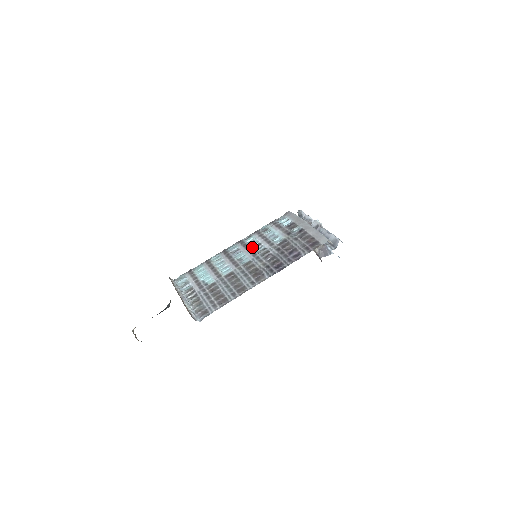
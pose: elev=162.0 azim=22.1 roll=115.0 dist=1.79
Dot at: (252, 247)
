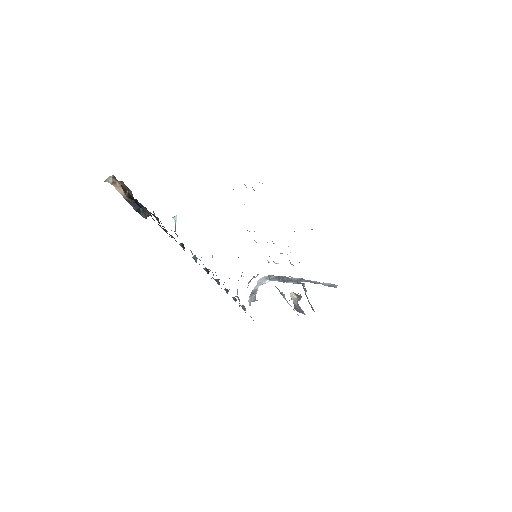
Dot at: occluded
